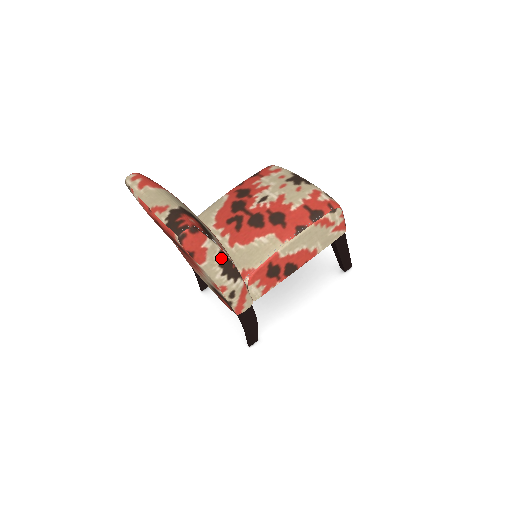
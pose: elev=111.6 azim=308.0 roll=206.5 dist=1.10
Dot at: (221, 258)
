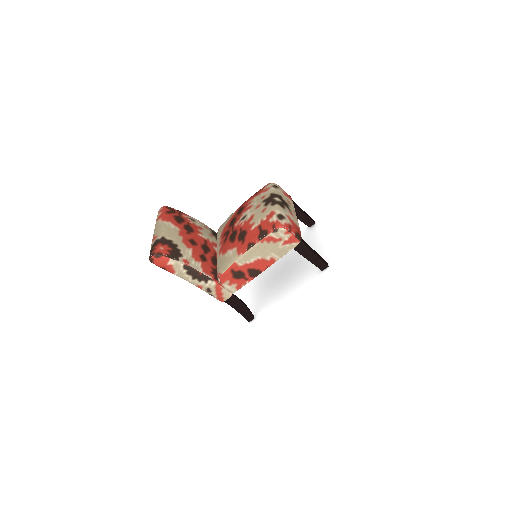
Dot at: (187, 269)
